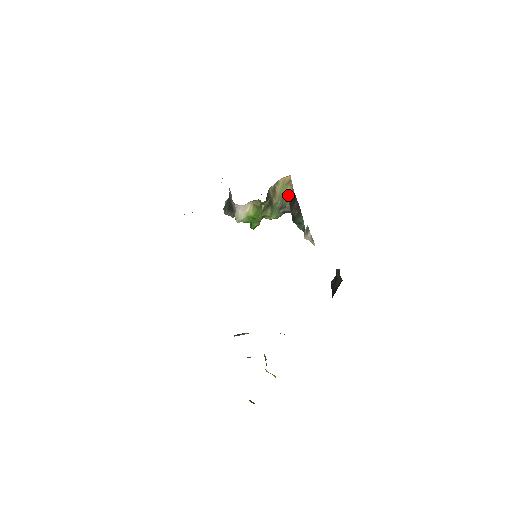
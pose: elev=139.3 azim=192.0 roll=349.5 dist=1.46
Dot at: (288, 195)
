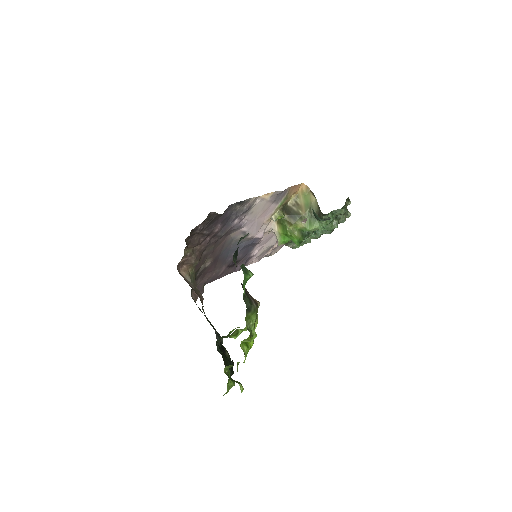
Dot at: (314, 201)
